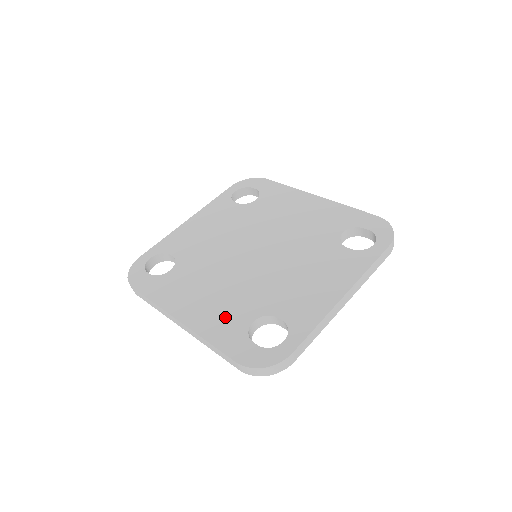
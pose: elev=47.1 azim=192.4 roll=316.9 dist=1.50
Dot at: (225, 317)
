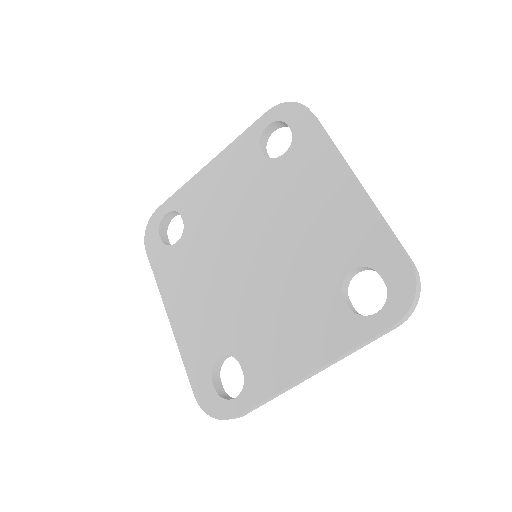
Dot at: (201, 337)
